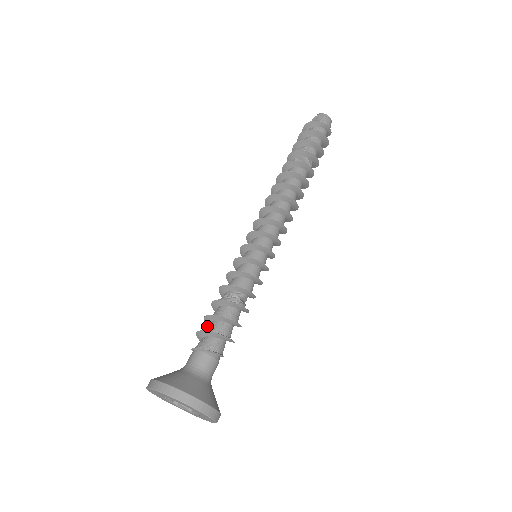
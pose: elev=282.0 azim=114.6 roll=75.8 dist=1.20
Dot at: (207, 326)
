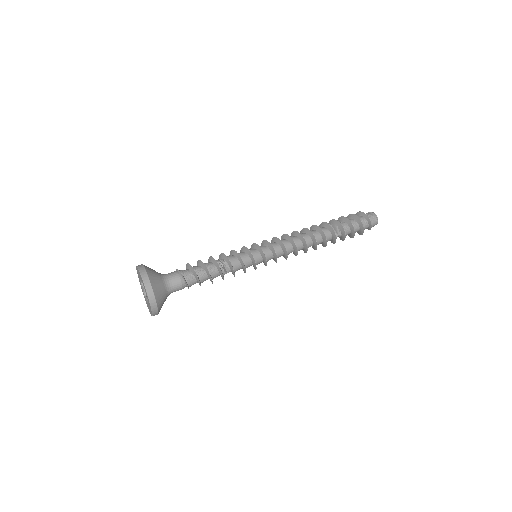
Dot at: occluded
